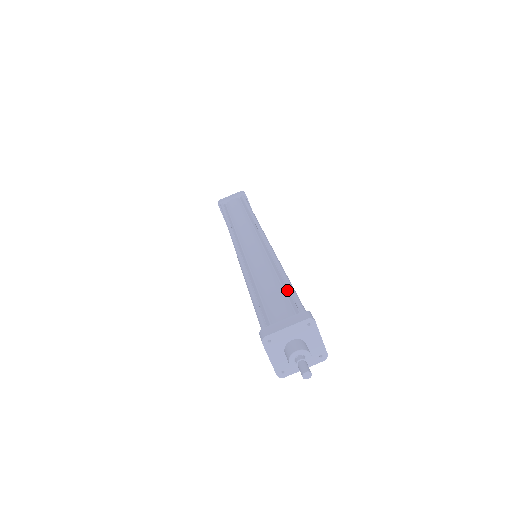
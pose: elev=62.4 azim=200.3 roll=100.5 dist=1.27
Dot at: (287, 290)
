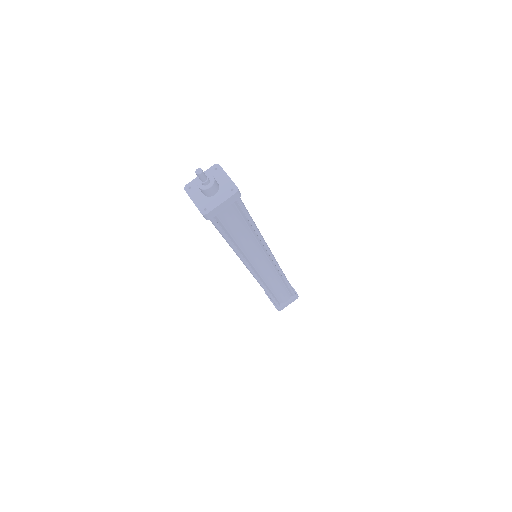
Dot at: occluded
